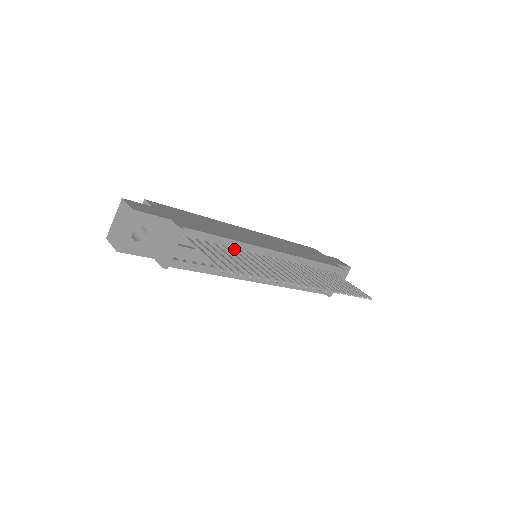
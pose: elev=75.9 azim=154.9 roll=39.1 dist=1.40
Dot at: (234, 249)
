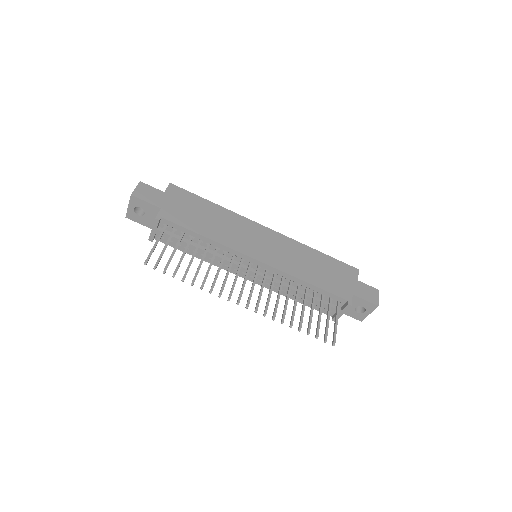
Dot at: (209, 246)
